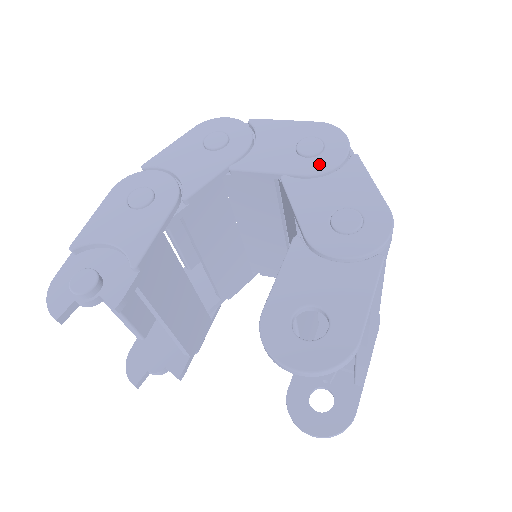
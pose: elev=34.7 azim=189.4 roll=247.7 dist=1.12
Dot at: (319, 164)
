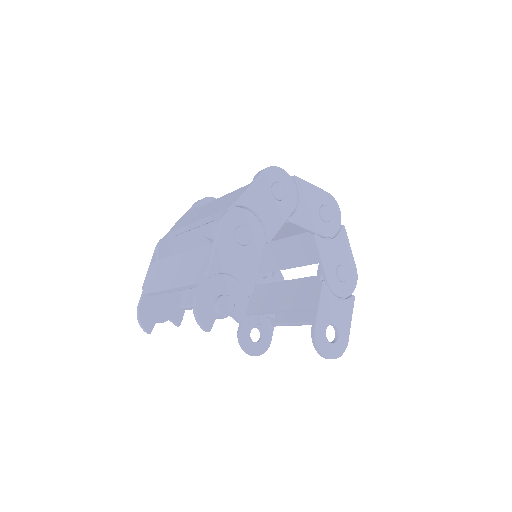
Dot at: (330, 229)
